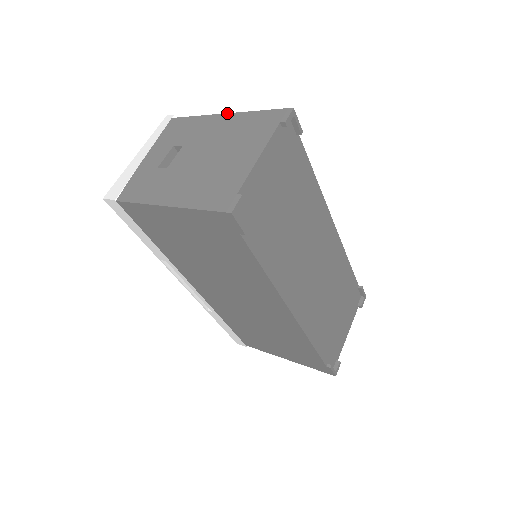
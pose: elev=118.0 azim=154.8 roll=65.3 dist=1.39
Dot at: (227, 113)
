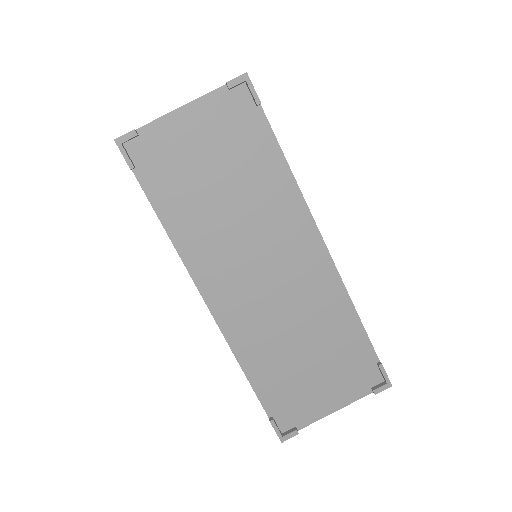
Dot at: occluded
